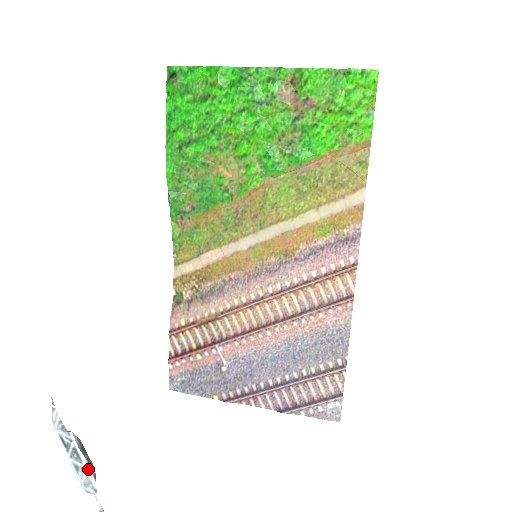
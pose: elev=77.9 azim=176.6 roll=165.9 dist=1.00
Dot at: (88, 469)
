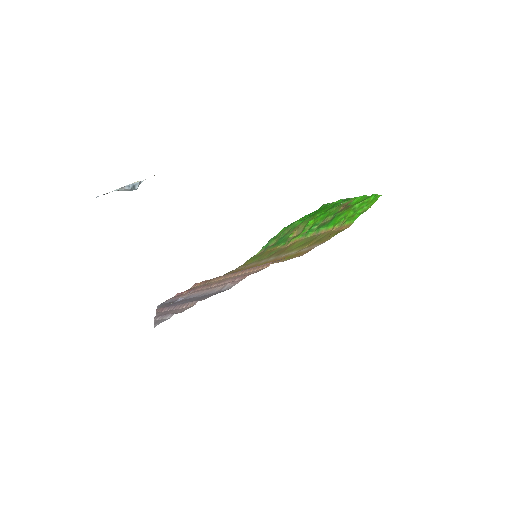
Dot at: (125, 186)
